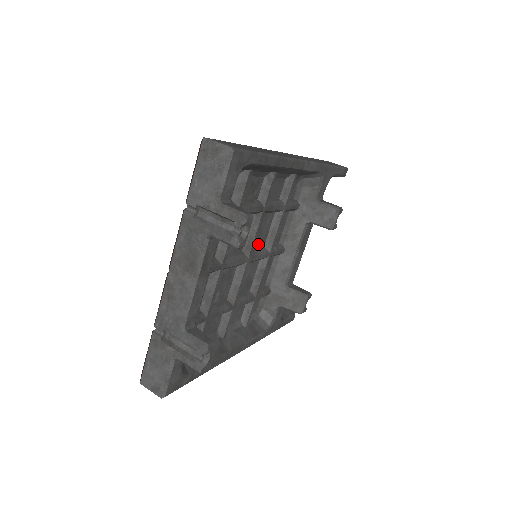
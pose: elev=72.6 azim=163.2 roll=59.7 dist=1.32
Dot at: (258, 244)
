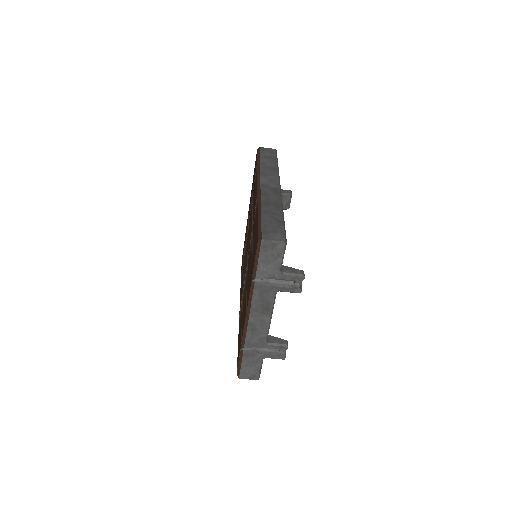
Dot at: occluded
